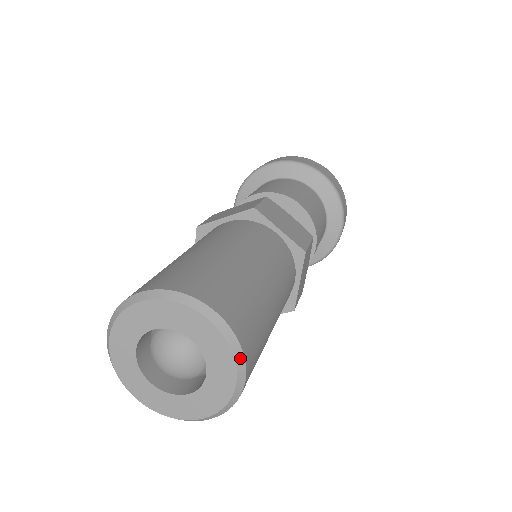
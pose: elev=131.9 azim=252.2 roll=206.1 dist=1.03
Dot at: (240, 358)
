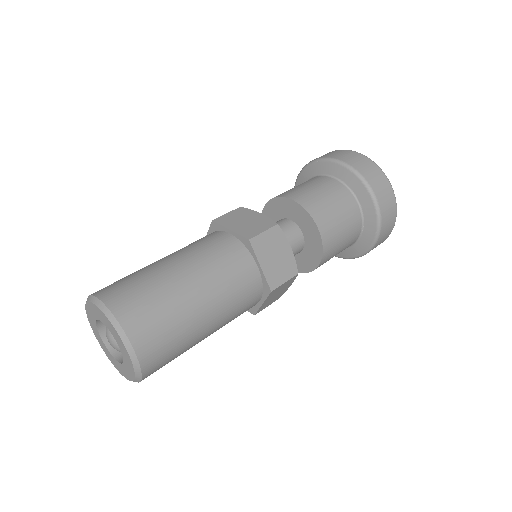
Dot at: (138, 371)
